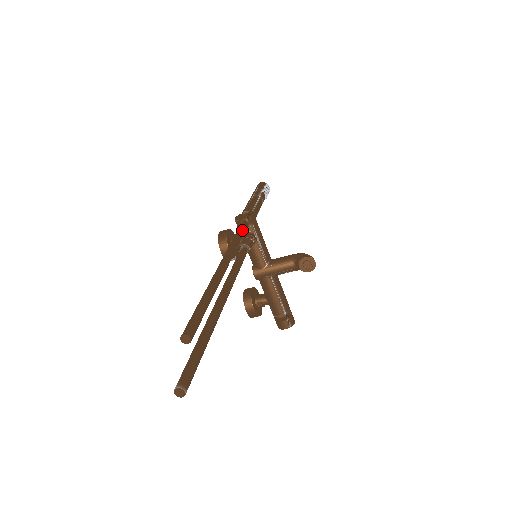
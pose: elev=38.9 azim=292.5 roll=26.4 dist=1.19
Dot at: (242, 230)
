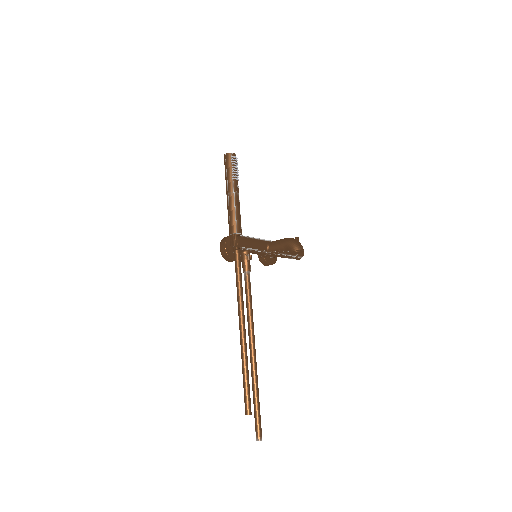
Dot at: (238, 267)
